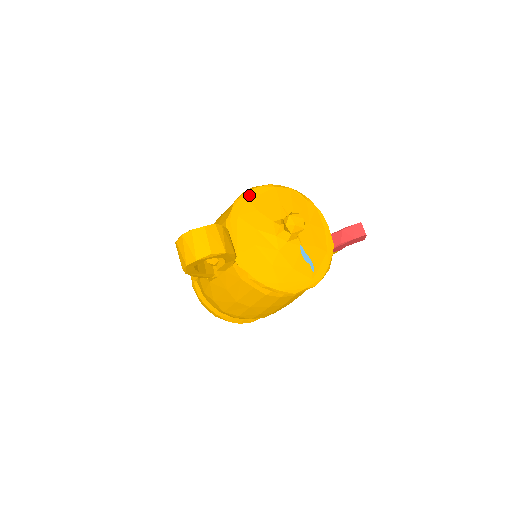
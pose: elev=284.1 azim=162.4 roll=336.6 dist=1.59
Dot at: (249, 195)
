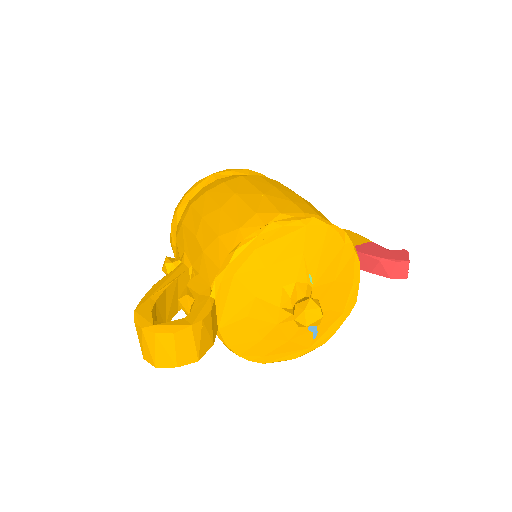
Dot at: (260, 241)
